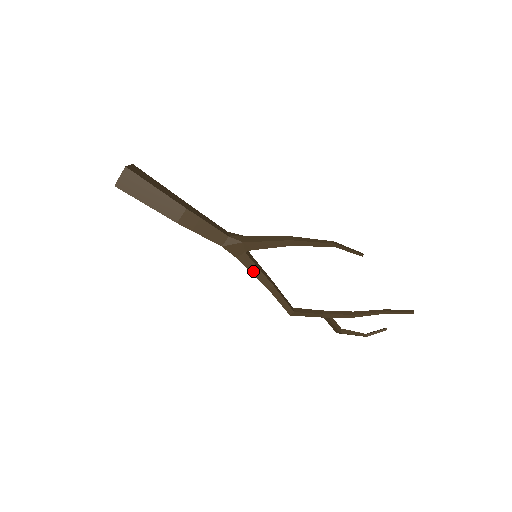
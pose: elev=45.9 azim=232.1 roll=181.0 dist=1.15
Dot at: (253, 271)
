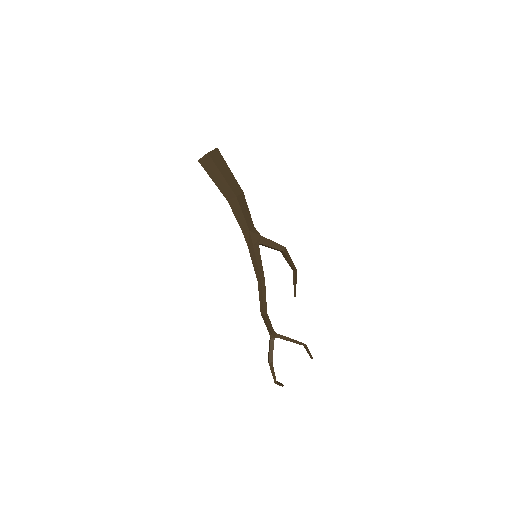
Dot at: (258, 262)
